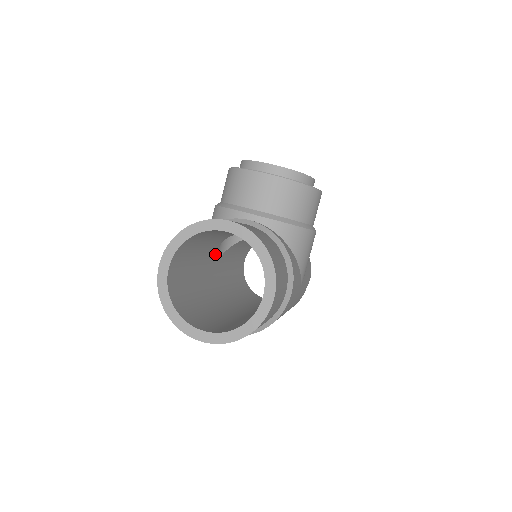
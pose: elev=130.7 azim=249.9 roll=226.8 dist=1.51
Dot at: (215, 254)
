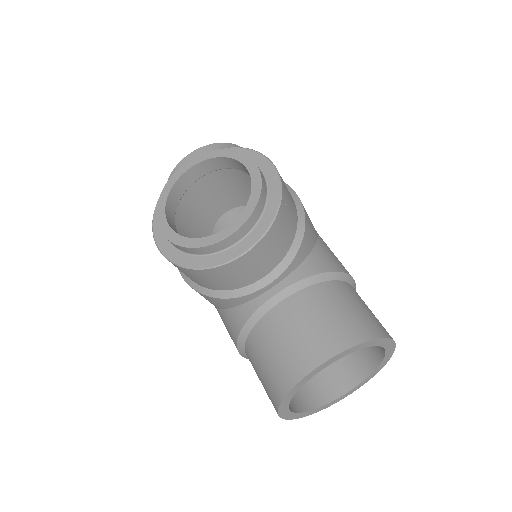
Dot at: occluded
